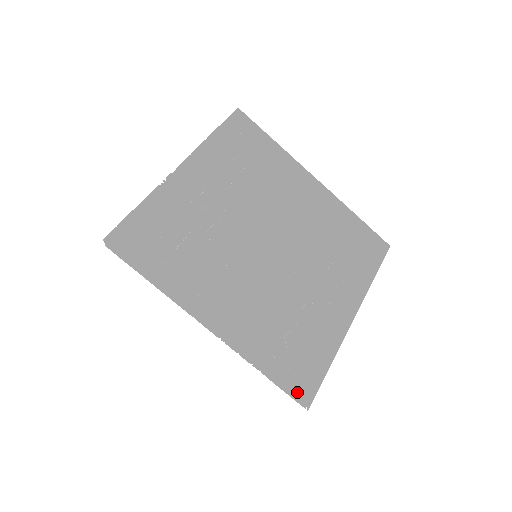
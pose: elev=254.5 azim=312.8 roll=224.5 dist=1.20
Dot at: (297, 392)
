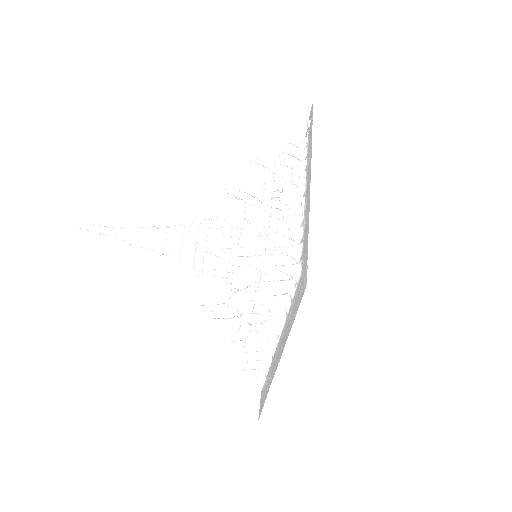
Dot at: (305, 273)
